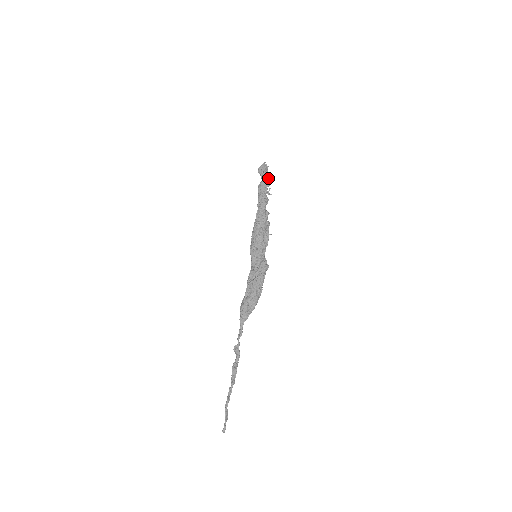
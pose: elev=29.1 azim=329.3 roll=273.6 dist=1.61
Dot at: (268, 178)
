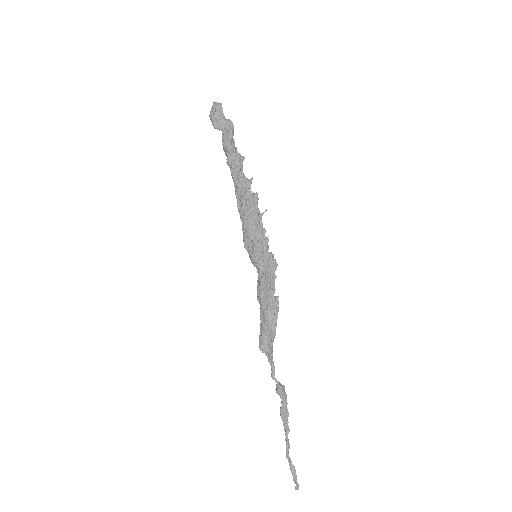
Dot at: (226, 126)
